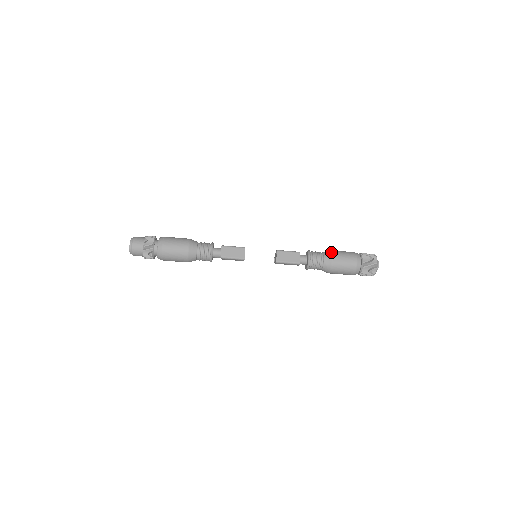
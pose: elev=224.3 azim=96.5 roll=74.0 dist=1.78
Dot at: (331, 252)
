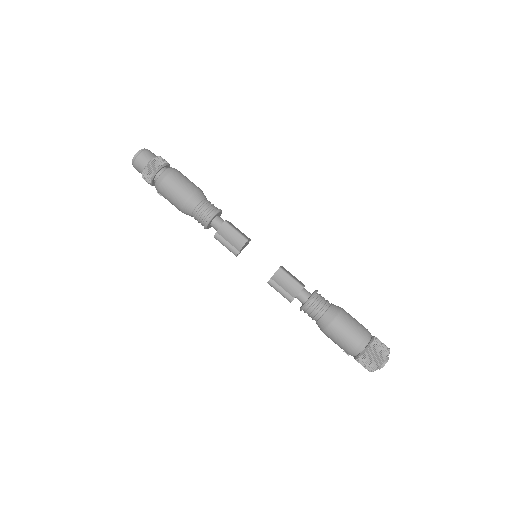
Dot at: occluded
